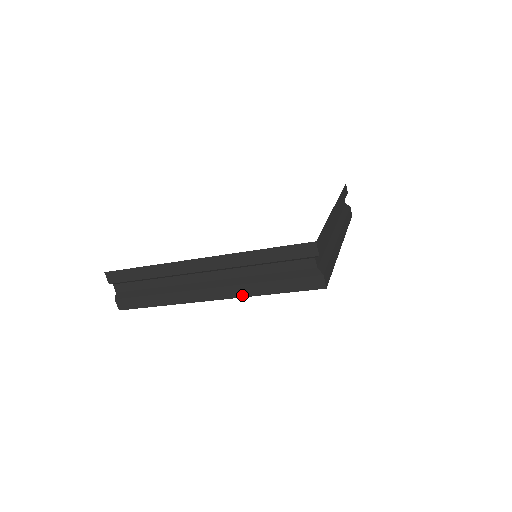
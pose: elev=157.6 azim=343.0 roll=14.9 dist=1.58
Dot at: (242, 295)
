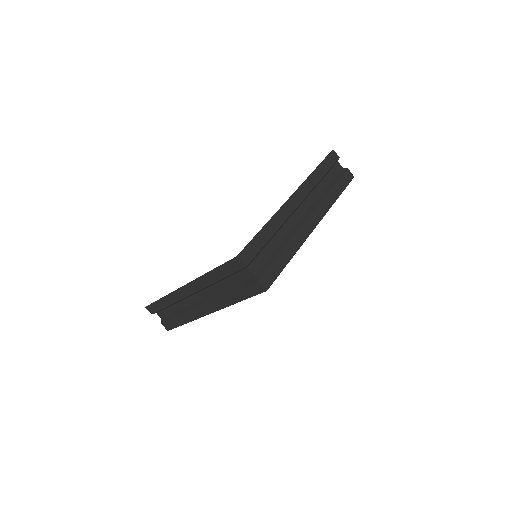
Dot at: (222, 307)
